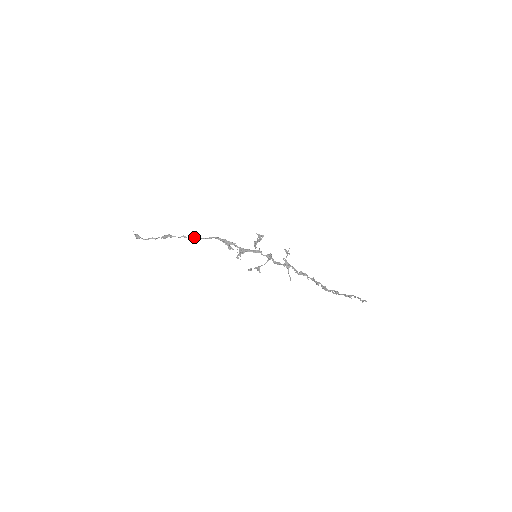
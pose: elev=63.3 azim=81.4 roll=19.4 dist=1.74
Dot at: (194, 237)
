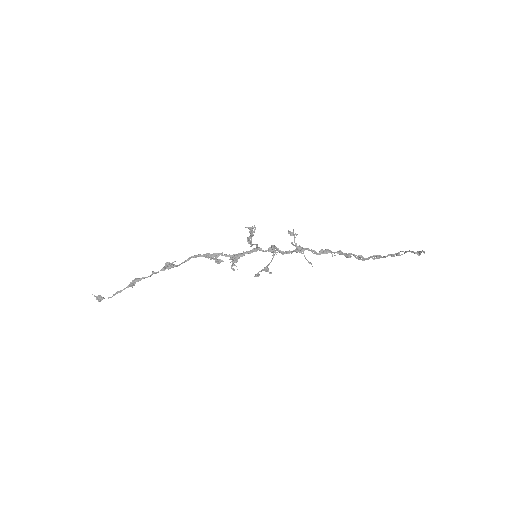
Dot at: (167, 268)
